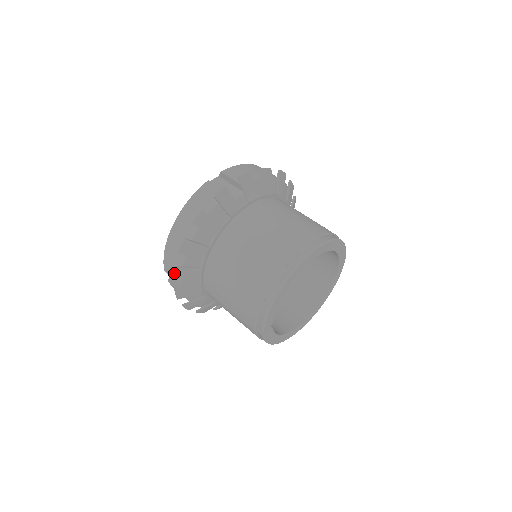
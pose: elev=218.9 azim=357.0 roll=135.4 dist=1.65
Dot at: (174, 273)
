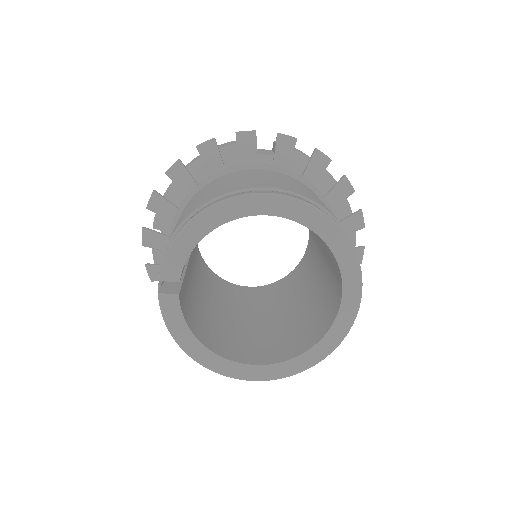
Dot at: (150, 198)
